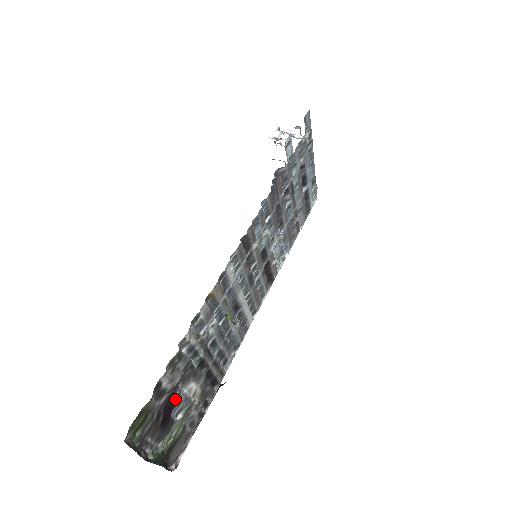
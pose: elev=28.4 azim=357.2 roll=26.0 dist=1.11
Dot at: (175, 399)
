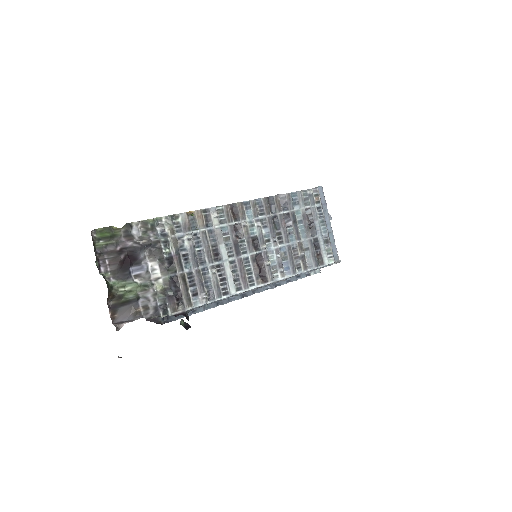
Dot at: (138, 258)
